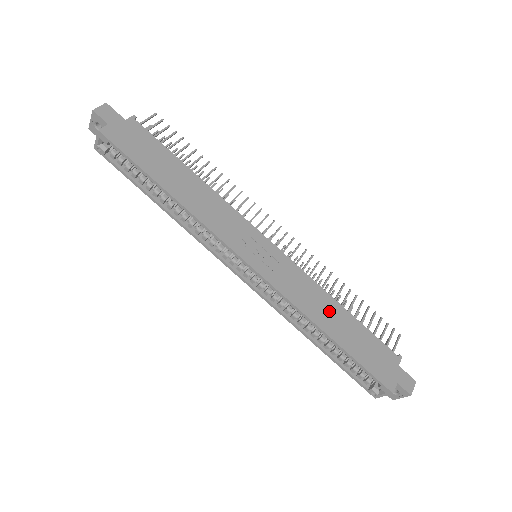
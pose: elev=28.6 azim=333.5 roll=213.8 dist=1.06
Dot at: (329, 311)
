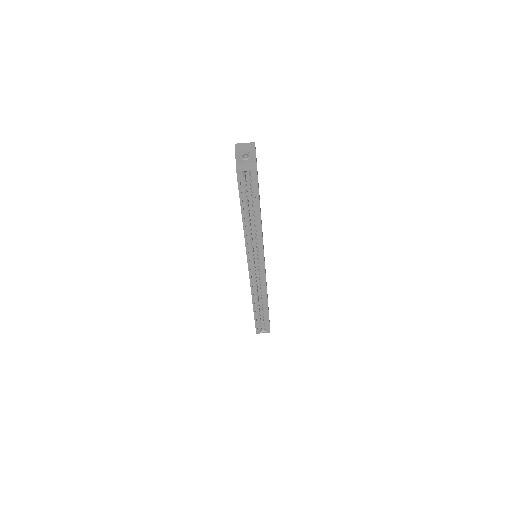
Dot at: occluded
